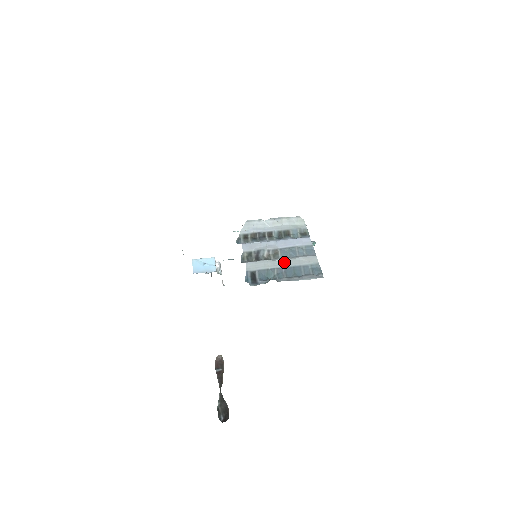
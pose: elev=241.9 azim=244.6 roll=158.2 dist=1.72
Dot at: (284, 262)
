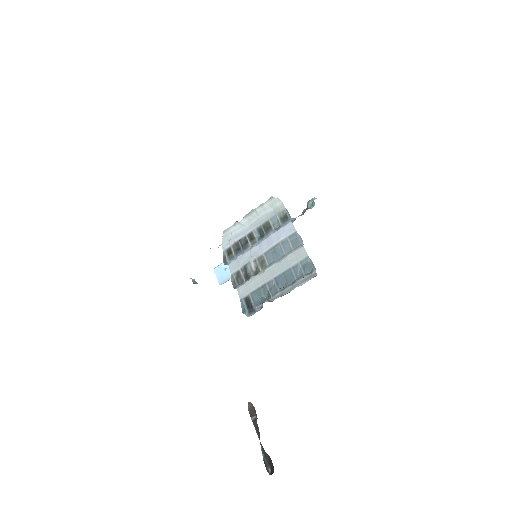
Dot at: (272, 271)
